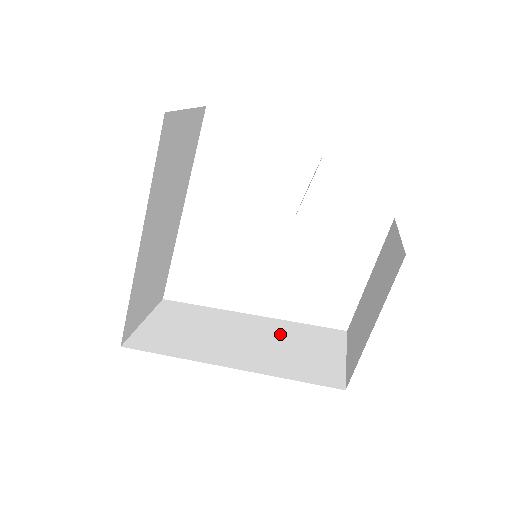
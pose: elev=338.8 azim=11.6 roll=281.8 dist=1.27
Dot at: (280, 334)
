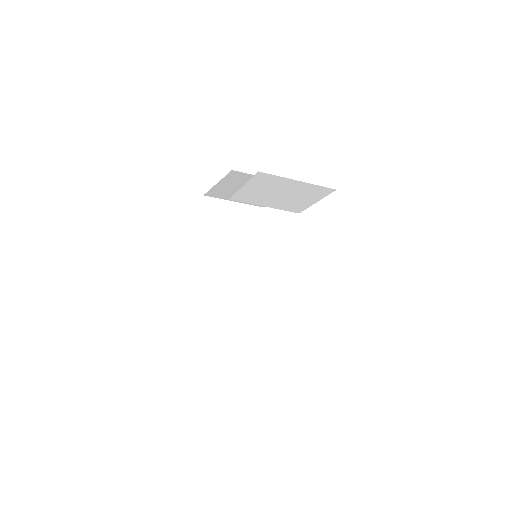
Dot at: occluded
